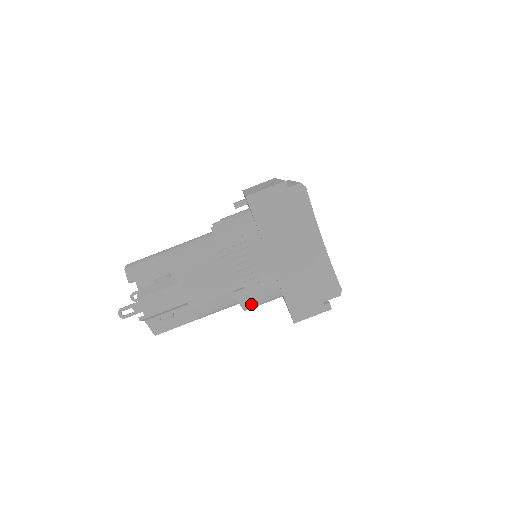
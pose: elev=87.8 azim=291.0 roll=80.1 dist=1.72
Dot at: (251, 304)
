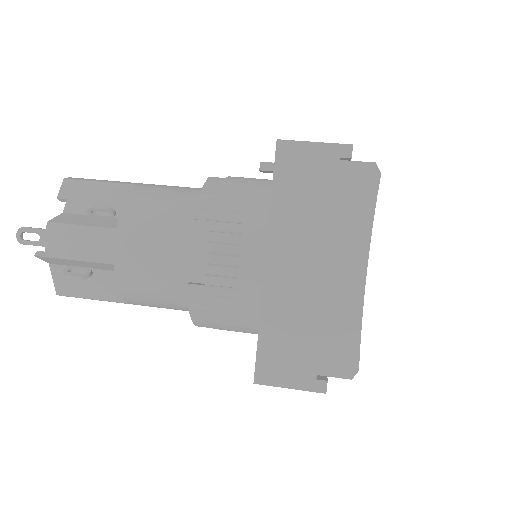
Dot at: (207, 318)
